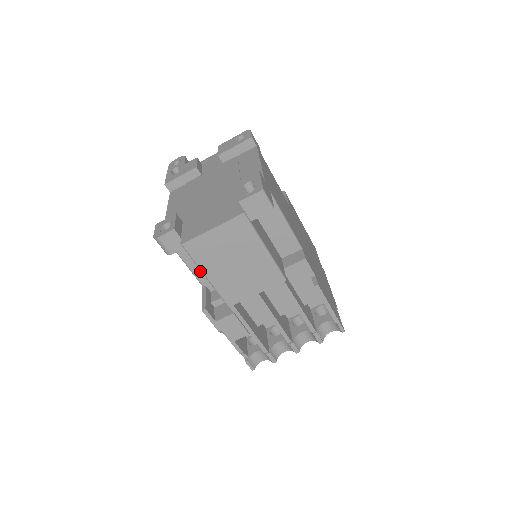
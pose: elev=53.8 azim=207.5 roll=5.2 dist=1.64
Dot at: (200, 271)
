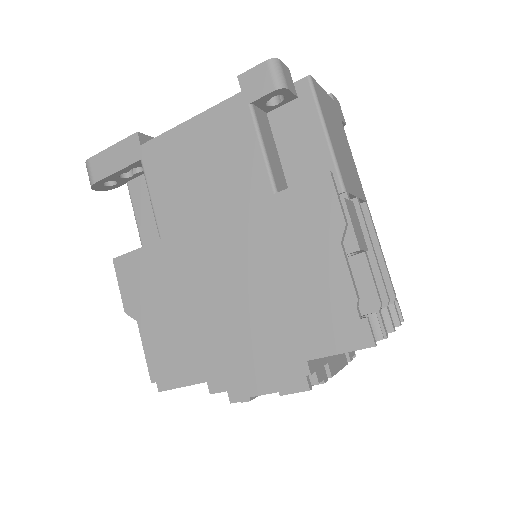
Dot at: (274, 168)
